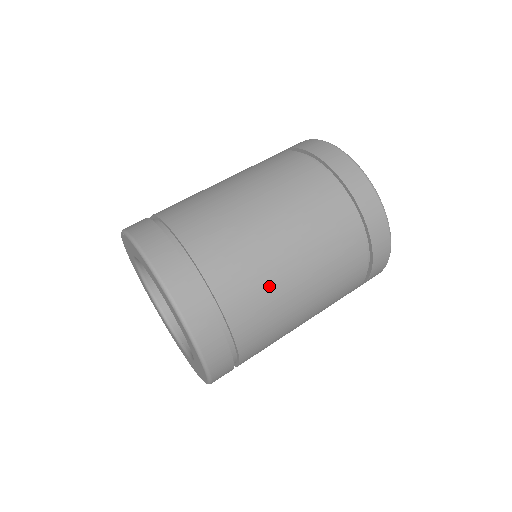
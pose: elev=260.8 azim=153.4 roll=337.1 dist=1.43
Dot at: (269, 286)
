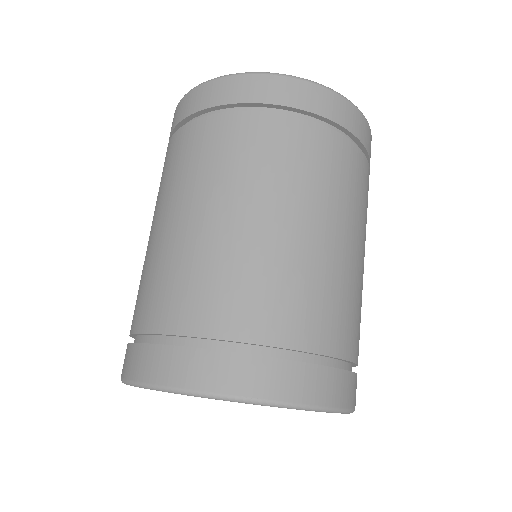
Dot at: (318, 278)
